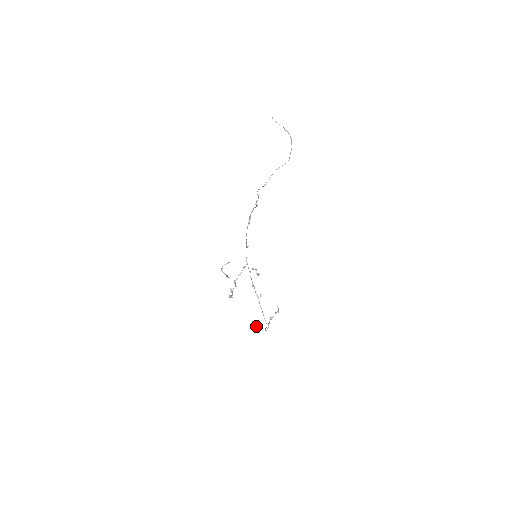
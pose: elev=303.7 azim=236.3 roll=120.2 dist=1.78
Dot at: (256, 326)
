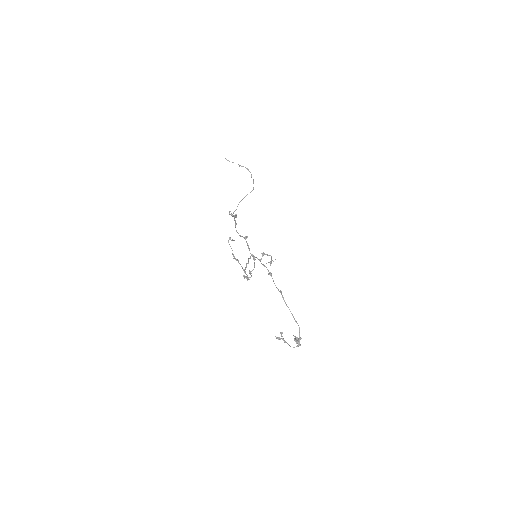
Dot at: (284, 342)
